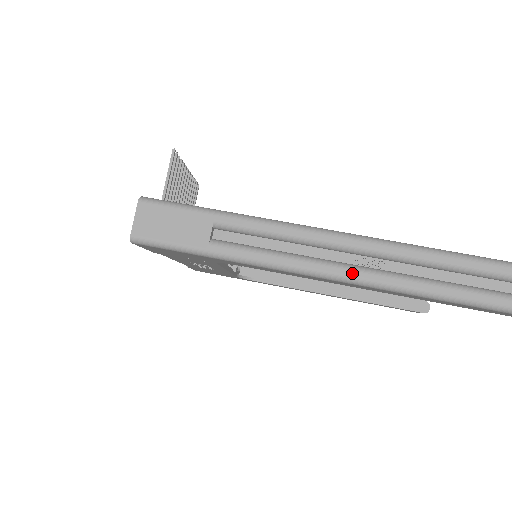
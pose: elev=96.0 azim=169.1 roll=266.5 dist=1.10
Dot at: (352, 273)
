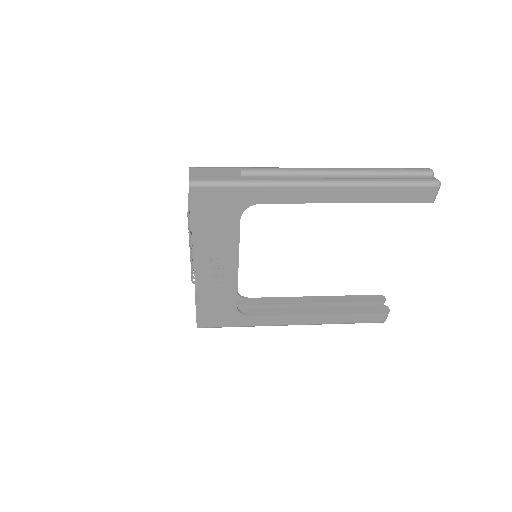
Dot at: (333, 179)
